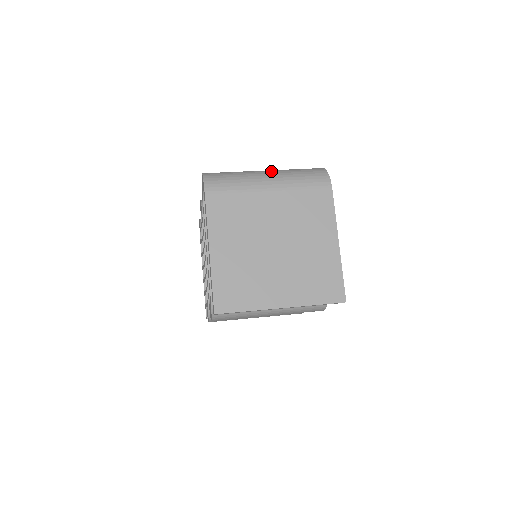
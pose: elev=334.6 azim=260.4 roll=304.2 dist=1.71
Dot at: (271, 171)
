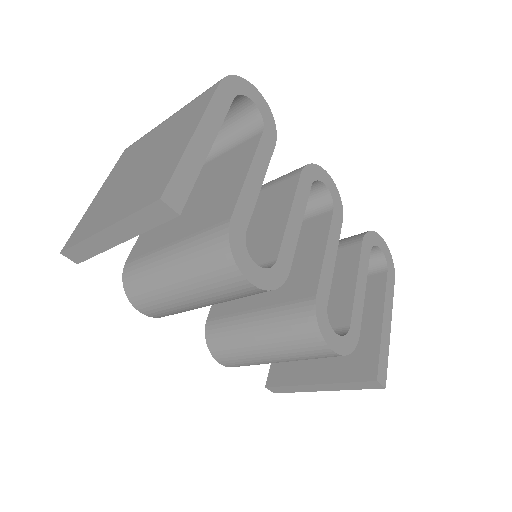
Dot at: occluded
